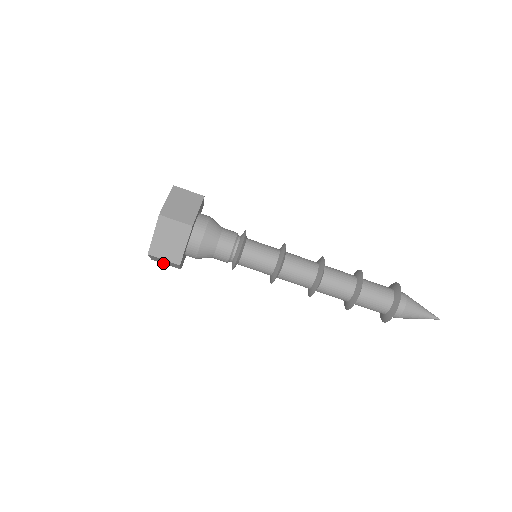
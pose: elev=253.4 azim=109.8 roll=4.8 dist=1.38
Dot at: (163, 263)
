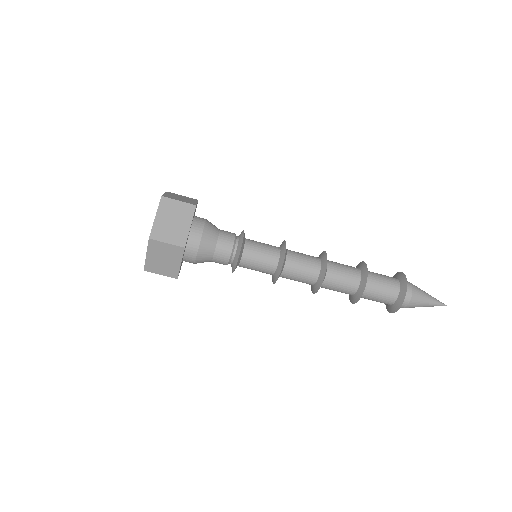
Dot at: (157, 272)
